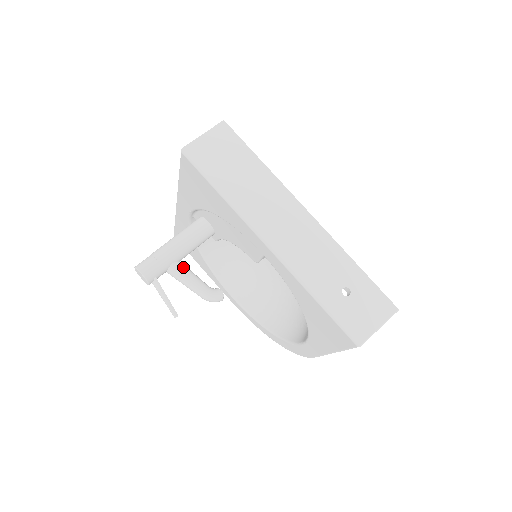
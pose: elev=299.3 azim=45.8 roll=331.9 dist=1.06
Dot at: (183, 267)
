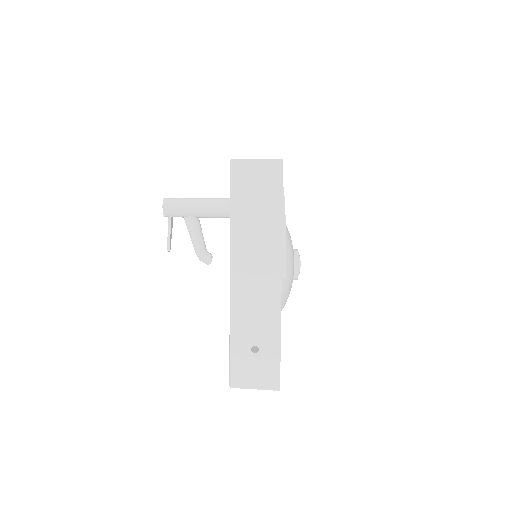
Dot at: (196, 224)
